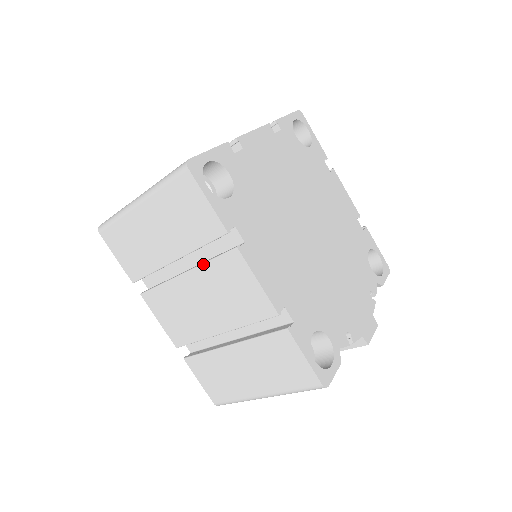
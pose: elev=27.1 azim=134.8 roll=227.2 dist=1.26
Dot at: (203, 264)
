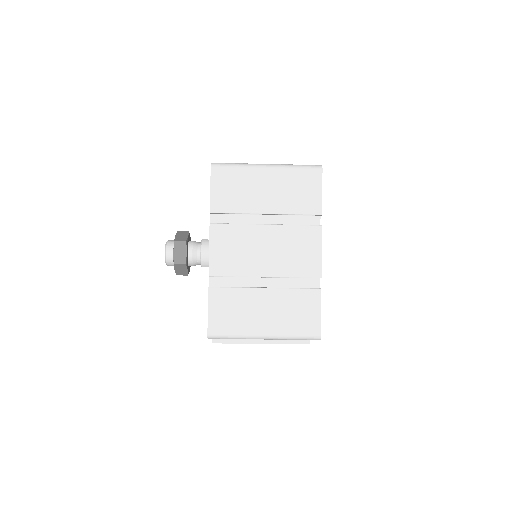
Dot at: (288, 225)
